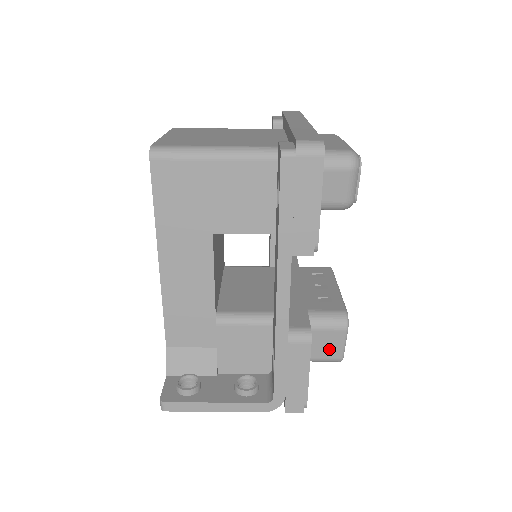
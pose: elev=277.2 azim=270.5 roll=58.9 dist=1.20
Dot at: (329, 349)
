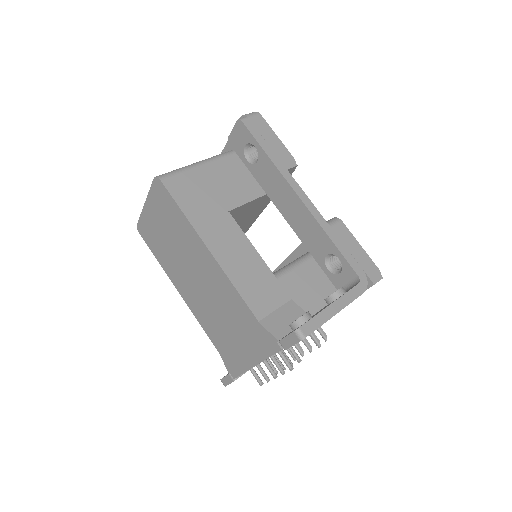
Dot at: occluded
